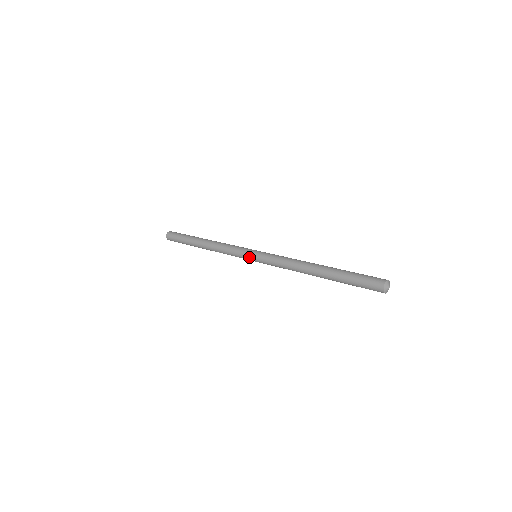
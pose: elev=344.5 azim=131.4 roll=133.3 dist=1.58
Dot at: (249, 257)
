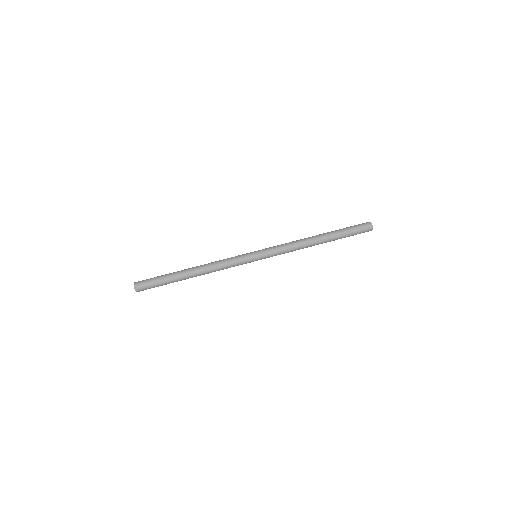
Dot at: (254, 260)
